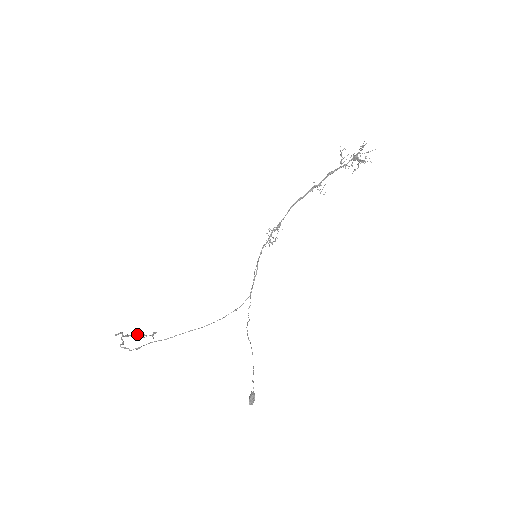
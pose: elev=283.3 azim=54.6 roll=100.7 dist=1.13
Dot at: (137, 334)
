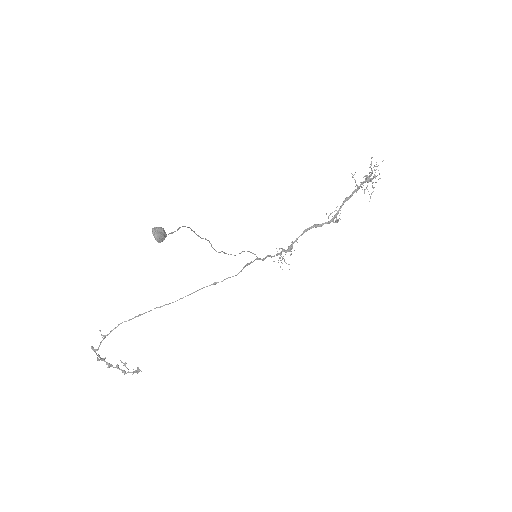
Dot at: (120, 369)
